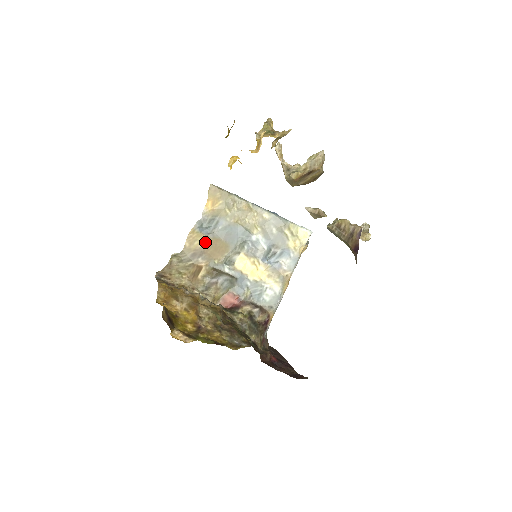
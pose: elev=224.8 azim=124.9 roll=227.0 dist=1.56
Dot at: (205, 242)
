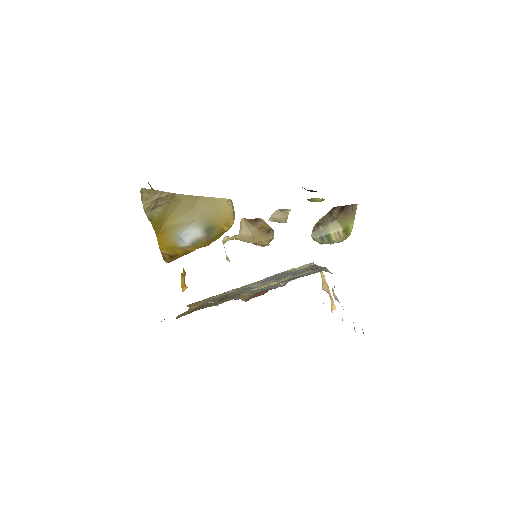
Dot at: occluded
